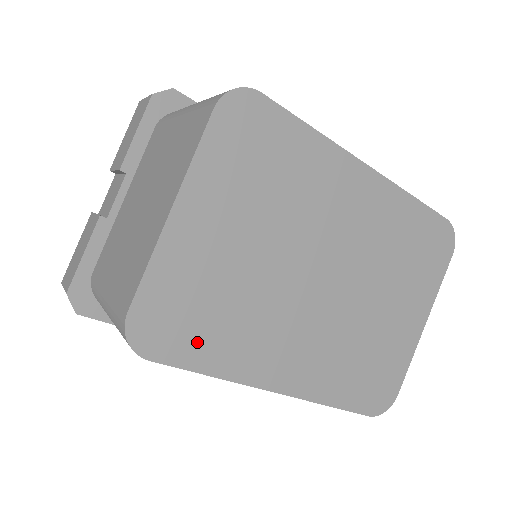
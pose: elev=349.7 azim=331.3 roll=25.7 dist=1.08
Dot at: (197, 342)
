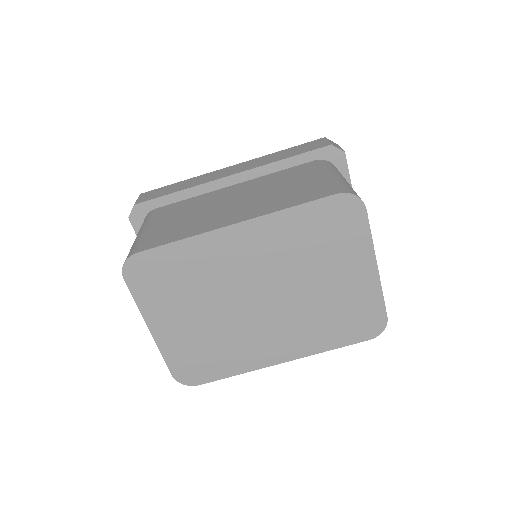
Dot at: (214, 367)
